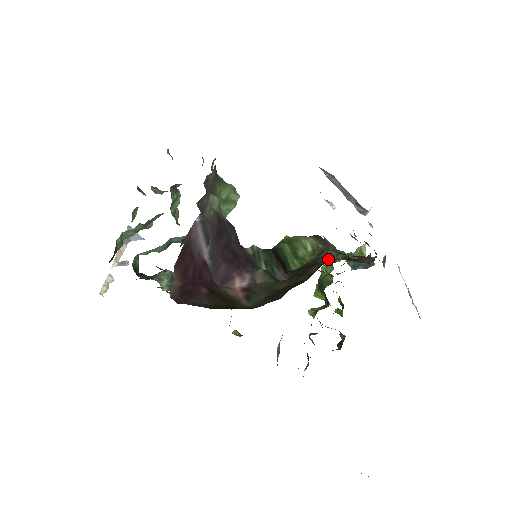
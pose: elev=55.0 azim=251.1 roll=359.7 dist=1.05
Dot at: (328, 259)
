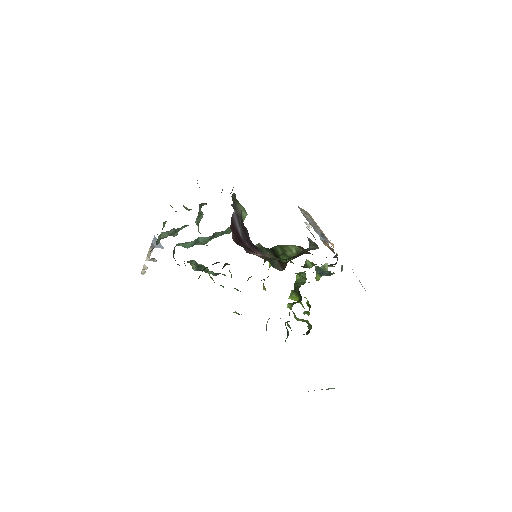
Dot at: occluded
